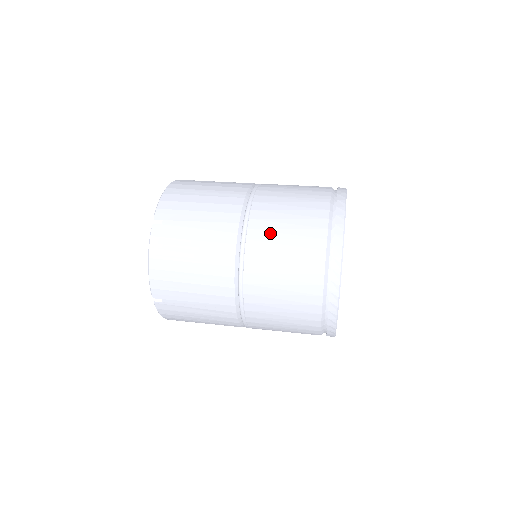
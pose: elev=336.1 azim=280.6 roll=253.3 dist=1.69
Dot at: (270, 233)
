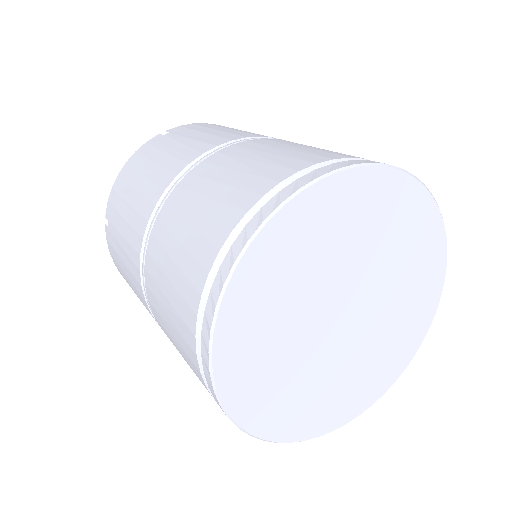
Dot at: (230, 160)
